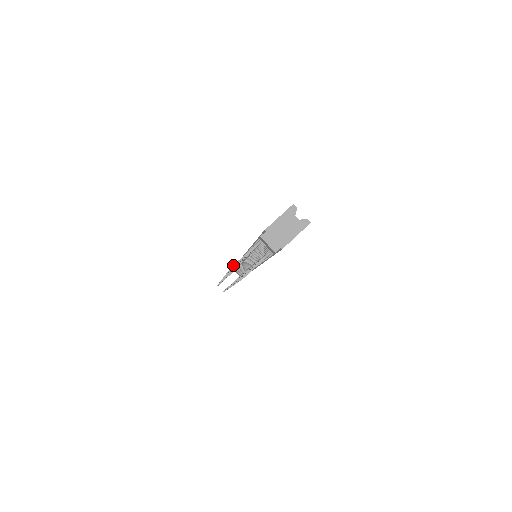
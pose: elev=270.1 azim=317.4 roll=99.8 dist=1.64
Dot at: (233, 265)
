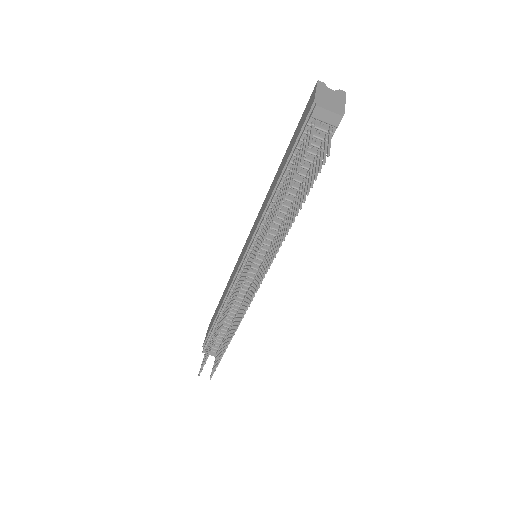
Dot at: (308, 144)
